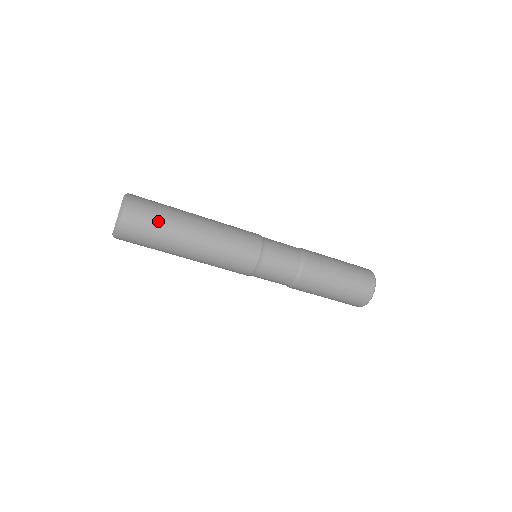
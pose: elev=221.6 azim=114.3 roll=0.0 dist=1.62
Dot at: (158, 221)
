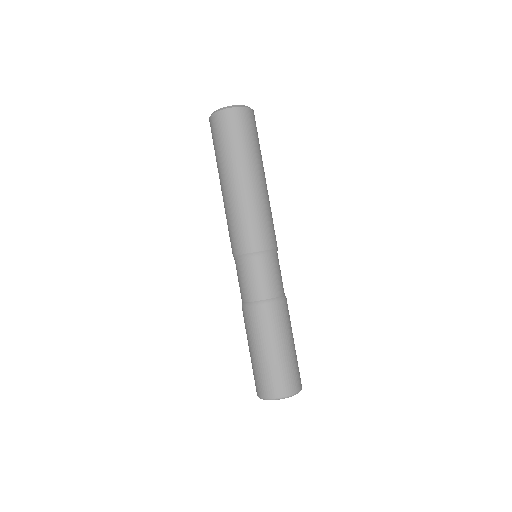
Dot at: (257, 142)
